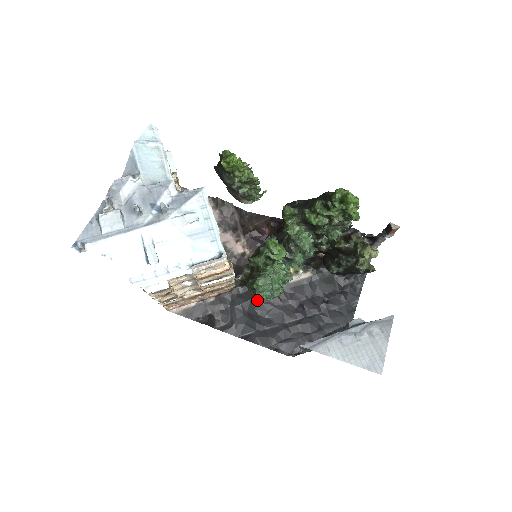
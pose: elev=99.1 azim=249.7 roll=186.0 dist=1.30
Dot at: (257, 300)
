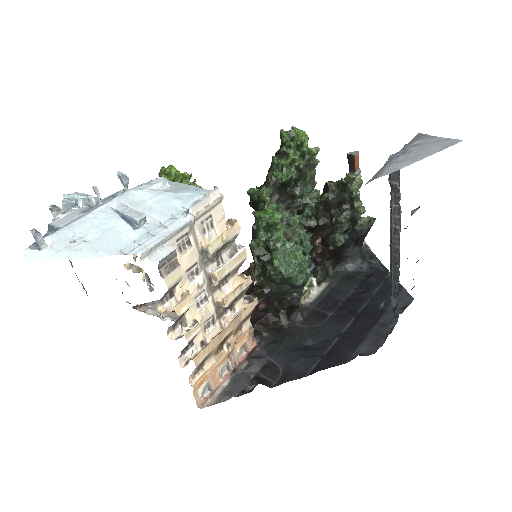
Dot at: (294, 334)
